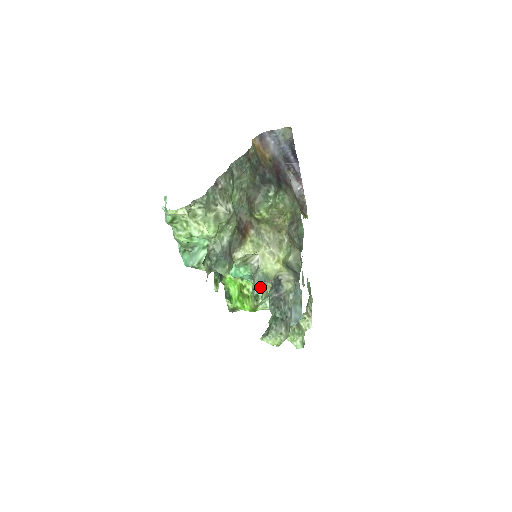
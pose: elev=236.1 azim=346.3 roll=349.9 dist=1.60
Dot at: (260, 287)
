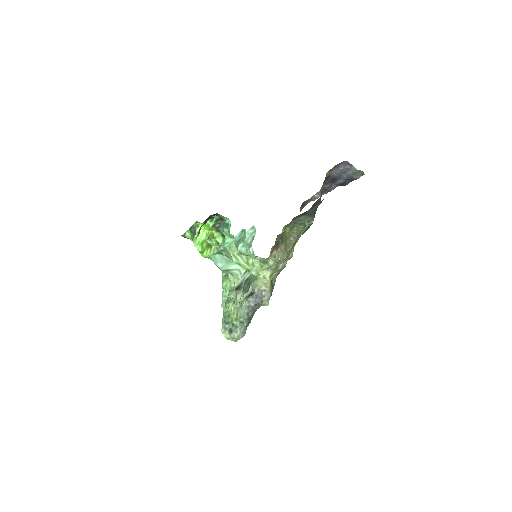
Dot at: occluded
